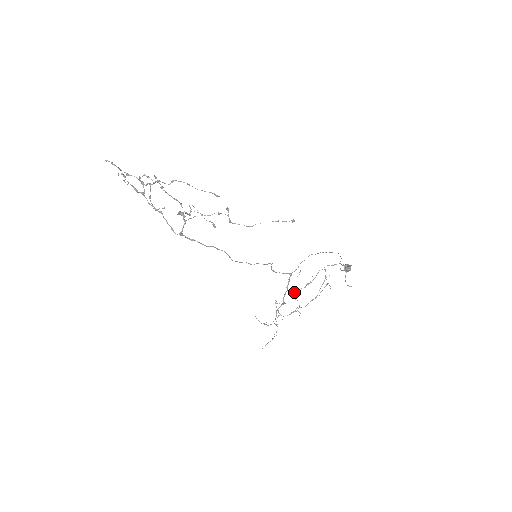
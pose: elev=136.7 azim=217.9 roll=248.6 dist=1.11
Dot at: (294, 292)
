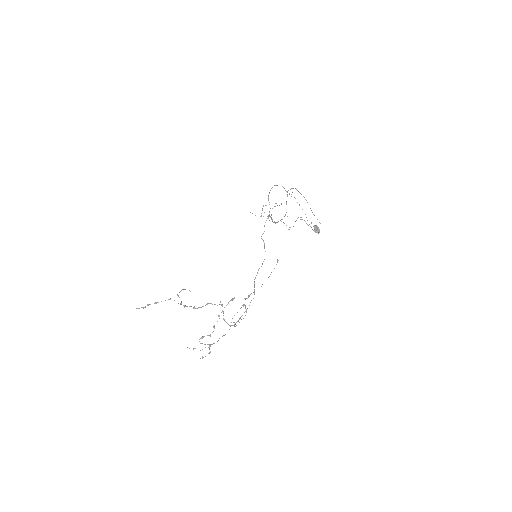
Dot at: occluded
